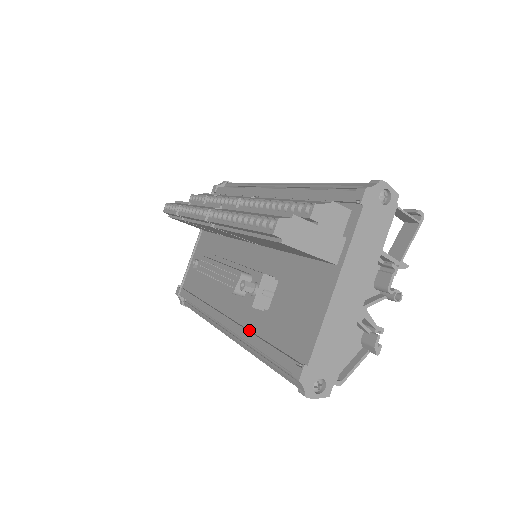
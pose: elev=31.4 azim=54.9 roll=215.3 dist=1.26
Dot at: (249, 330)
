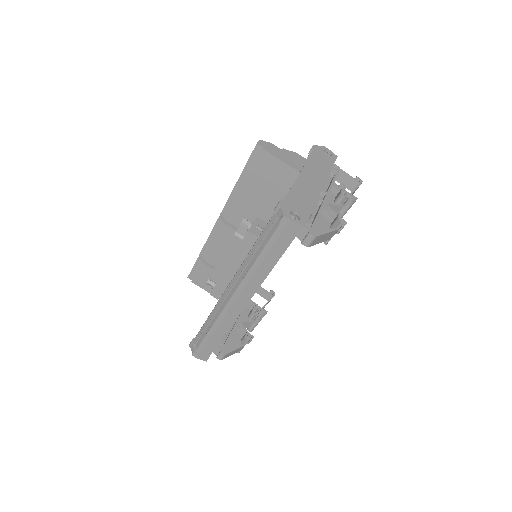
Dot at: occluded
